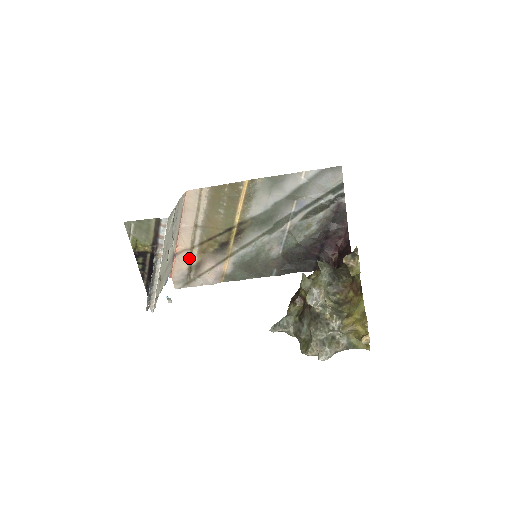
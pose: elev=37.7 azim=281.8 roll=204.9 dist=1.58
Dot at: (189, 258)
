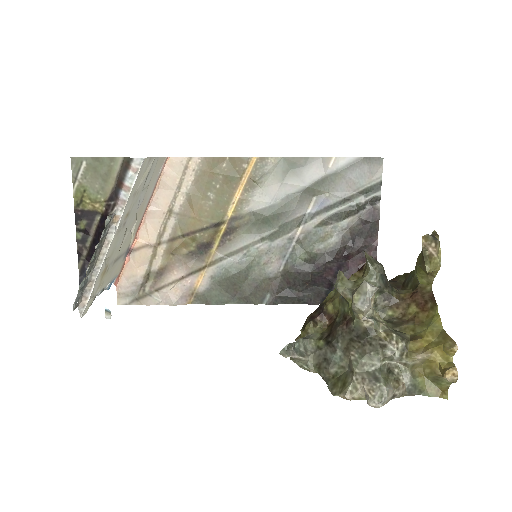
Dot at: (149, 260)
